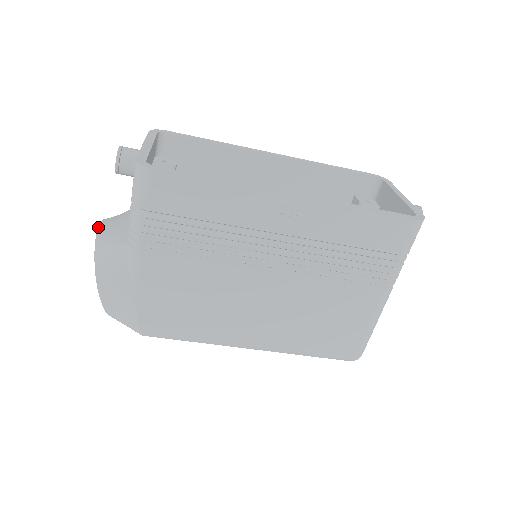
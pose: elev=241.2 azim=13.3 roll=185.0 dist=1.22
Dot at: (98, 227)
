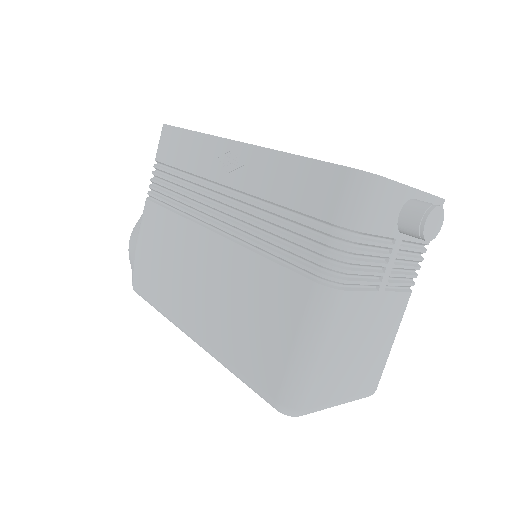
Dot at: occluded
